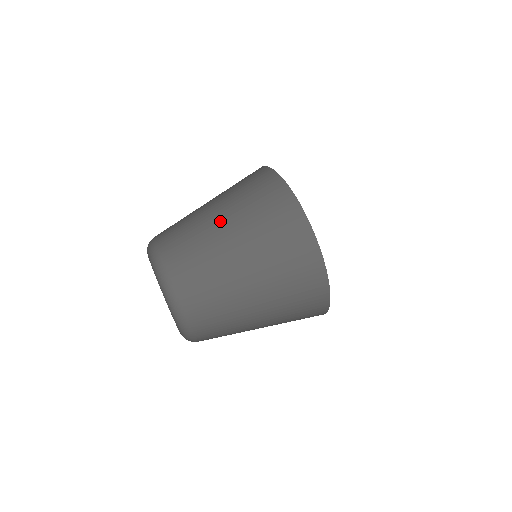
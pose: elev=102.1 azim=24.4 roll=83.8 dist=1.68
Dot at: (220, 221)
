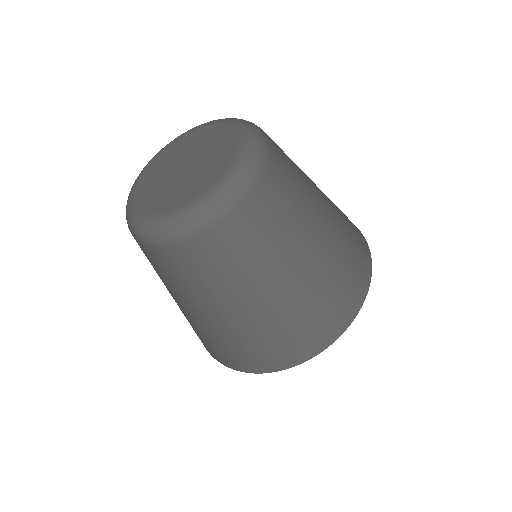
Dot at: (314, 183)
